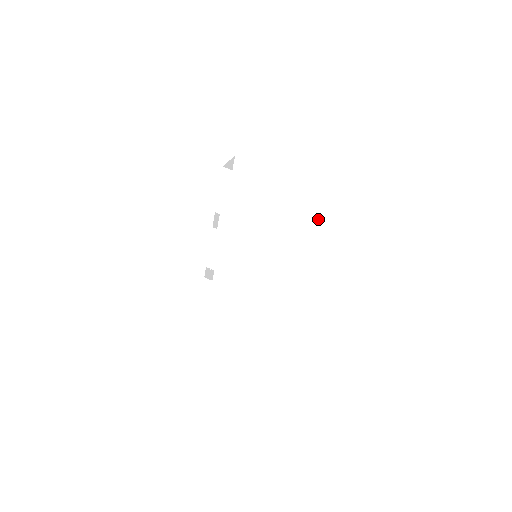
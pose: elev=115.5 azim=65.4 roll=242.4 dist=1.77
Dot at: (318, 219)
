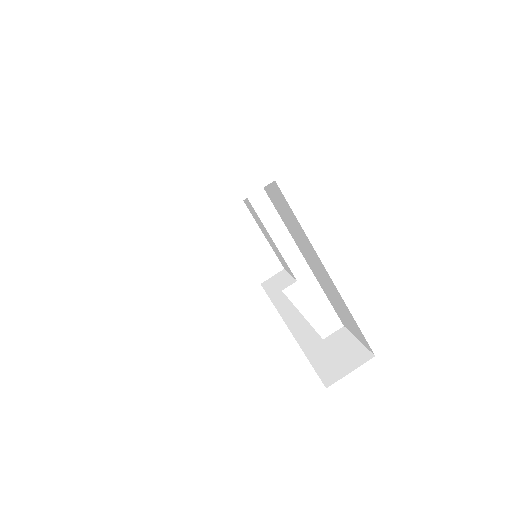
Dot at: occluded
